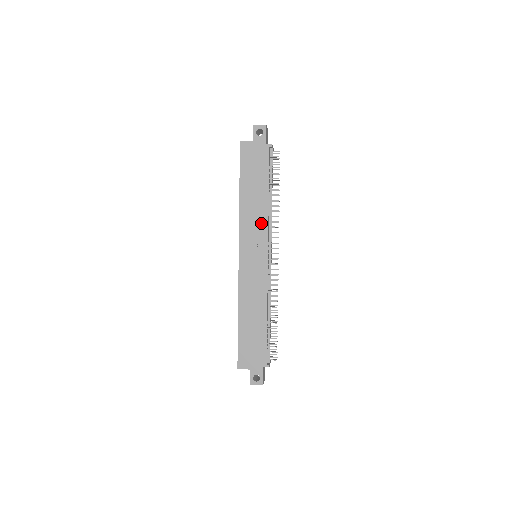
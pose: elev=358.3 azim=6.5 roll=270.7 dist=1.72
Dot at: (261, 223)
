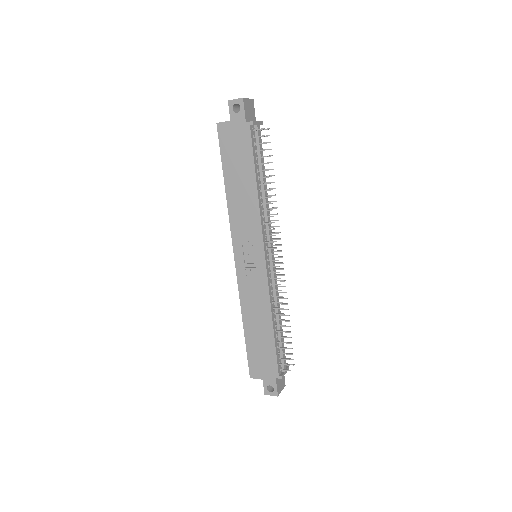
Dot at: (253, 220)
